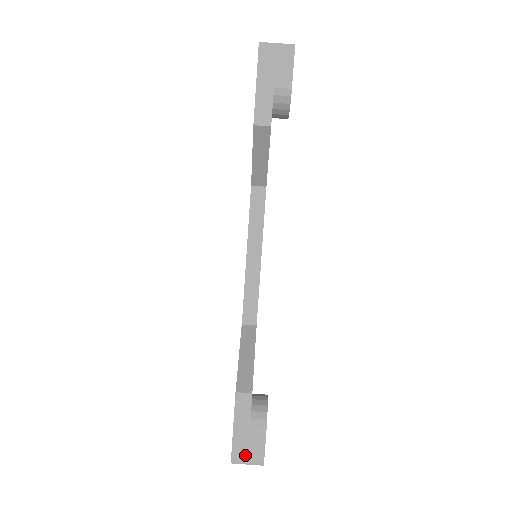
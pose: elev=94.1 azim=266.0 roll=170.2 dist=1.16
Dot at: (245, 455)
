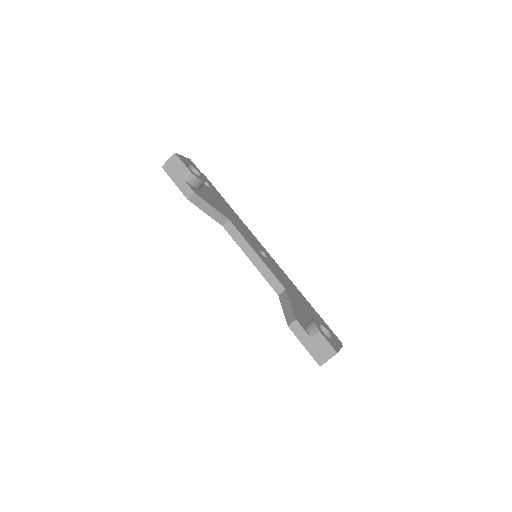
Dot at: (323, 356)
